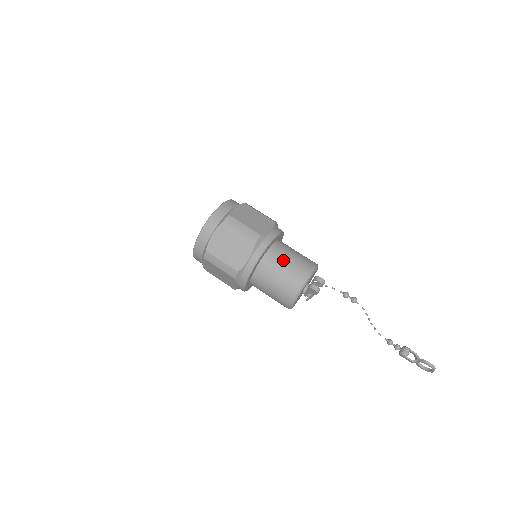
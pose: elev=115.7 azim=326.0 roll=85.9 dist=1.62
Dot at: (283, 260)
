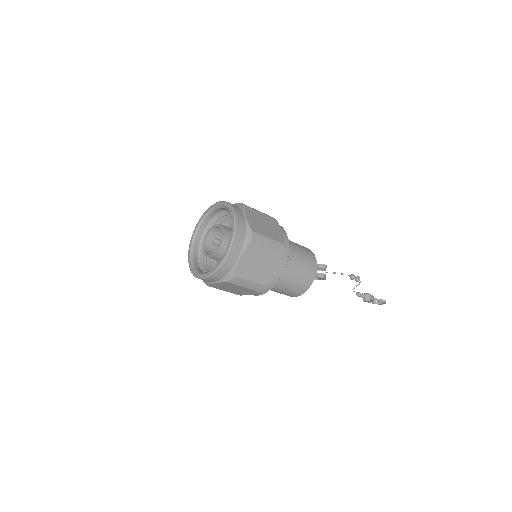
Dot at: (296, 259)
